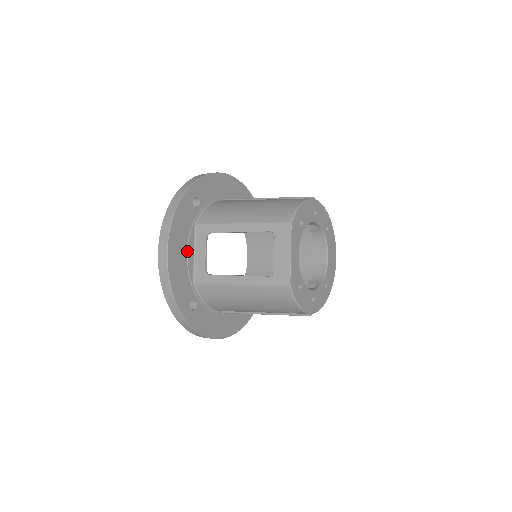
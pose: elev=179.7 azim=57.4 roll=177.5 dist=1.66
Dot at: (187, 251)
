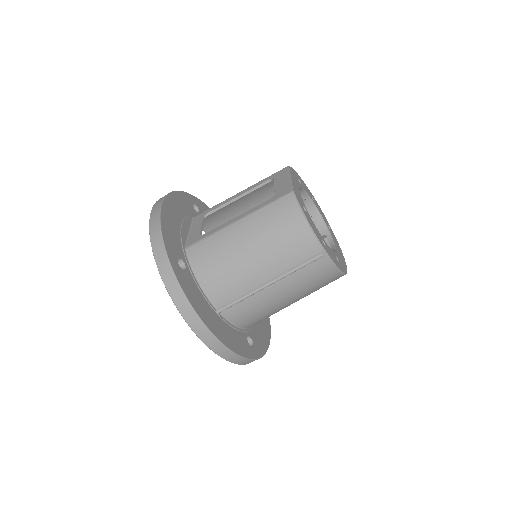
Dot at: (182, 223)
